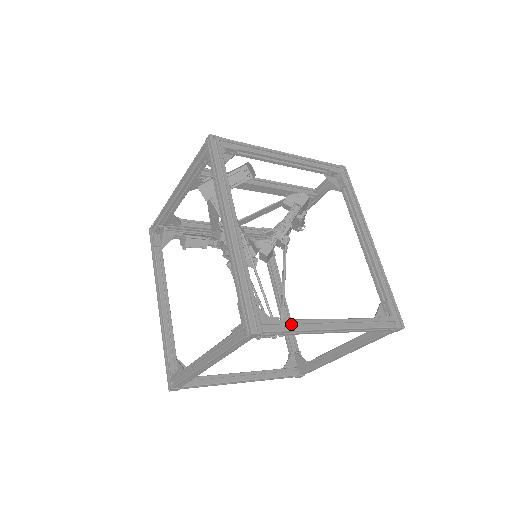
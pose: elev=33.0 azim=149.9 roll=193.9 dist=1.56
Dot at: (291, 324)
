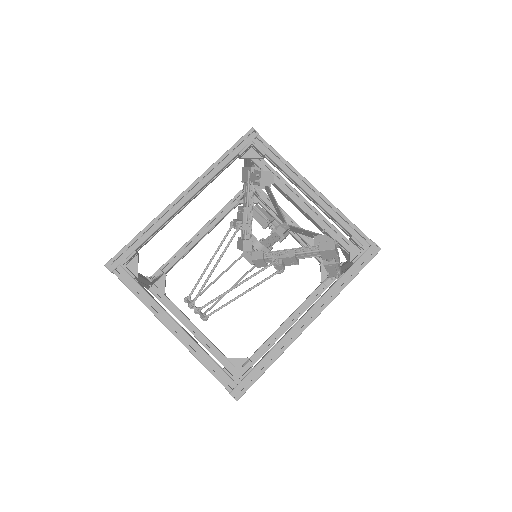
Dot at: (141, 291)
